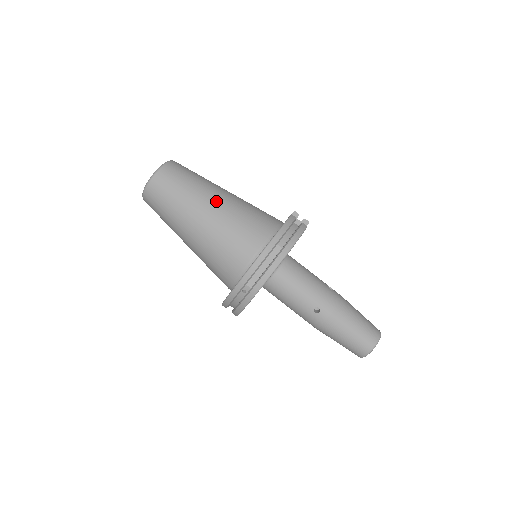
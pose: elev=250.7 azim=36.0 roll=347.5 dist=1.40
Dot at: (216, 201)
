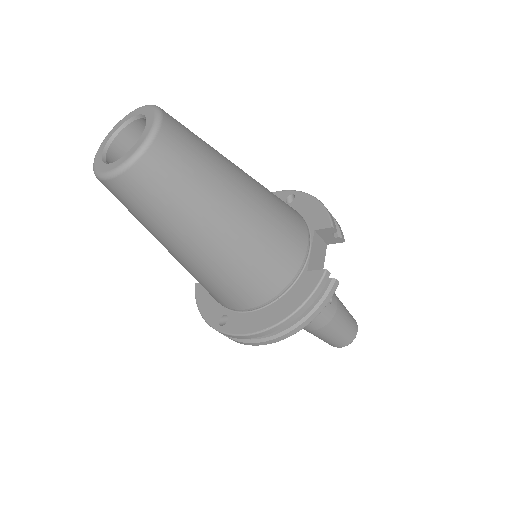
Dot at: (223, 234)
